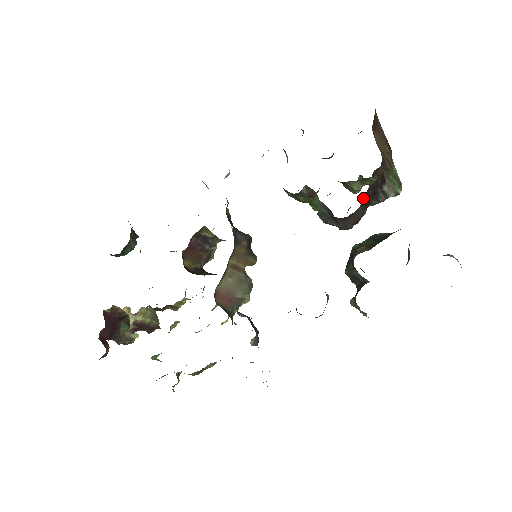
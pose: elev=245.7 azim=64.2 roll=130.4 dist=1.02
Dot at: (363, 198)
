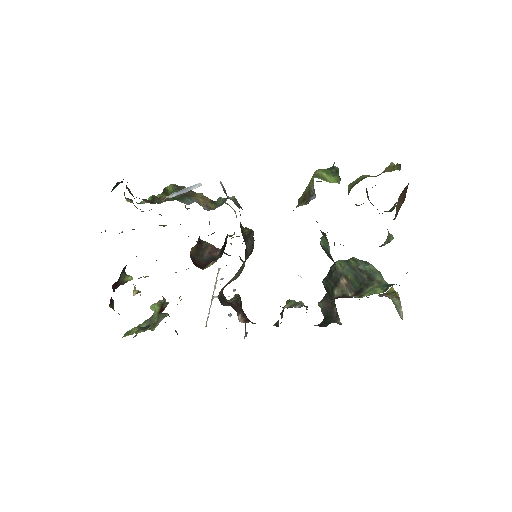
Dot at: occluded
